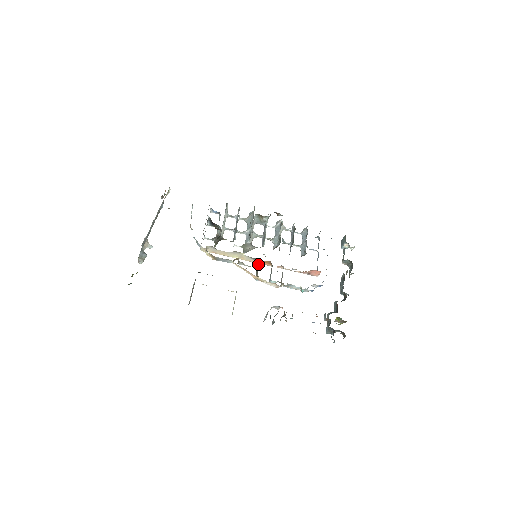
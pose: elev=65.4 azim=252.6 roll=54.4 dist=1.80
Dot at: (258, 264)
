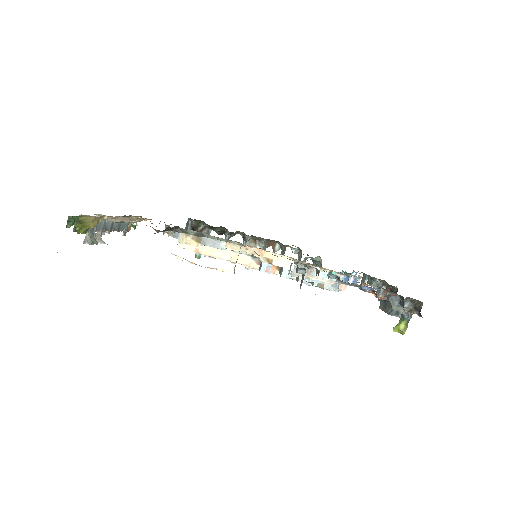
Dot at: occluded
